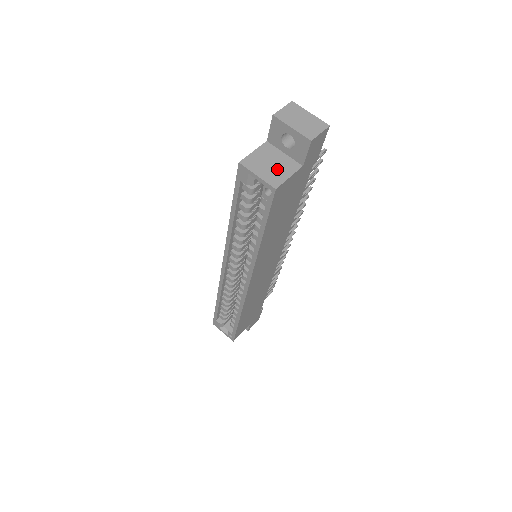
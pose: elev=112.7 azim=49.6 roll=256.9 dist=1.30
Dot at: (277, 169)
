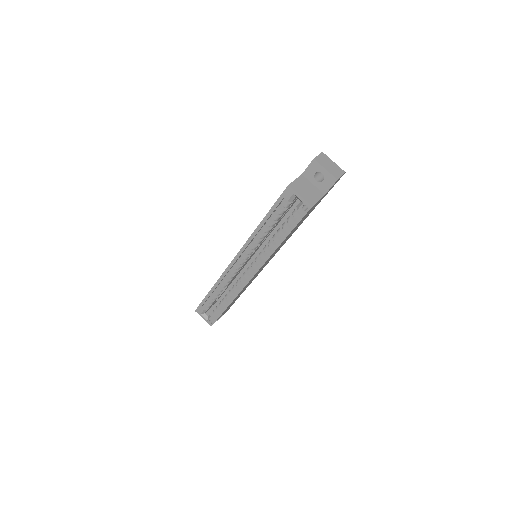
Dot at: (311, 194)
